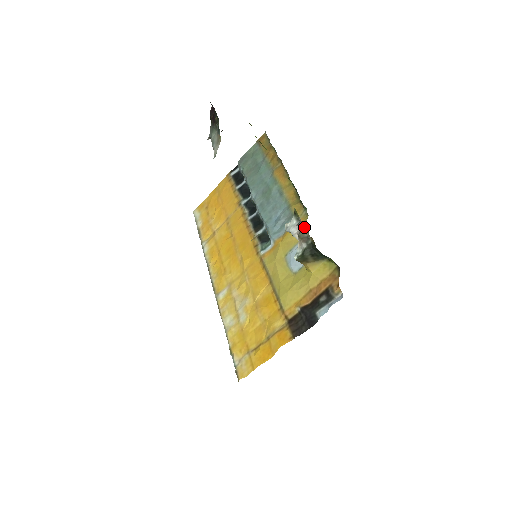
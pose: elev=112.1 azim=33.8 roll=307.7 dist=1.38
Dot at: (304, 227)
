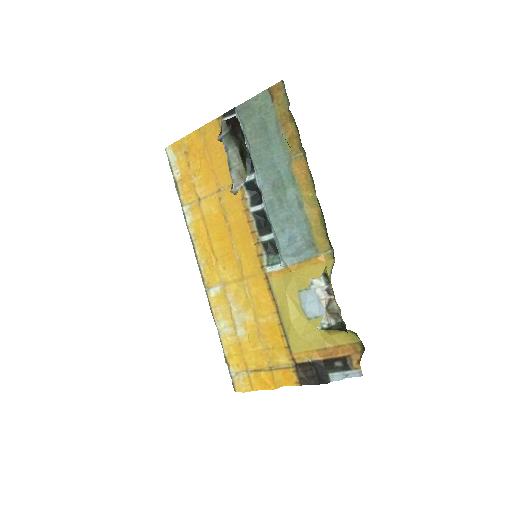
Dot at: (336, 303)
